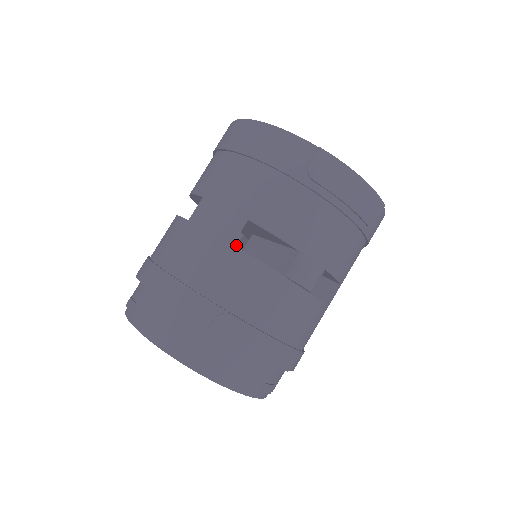
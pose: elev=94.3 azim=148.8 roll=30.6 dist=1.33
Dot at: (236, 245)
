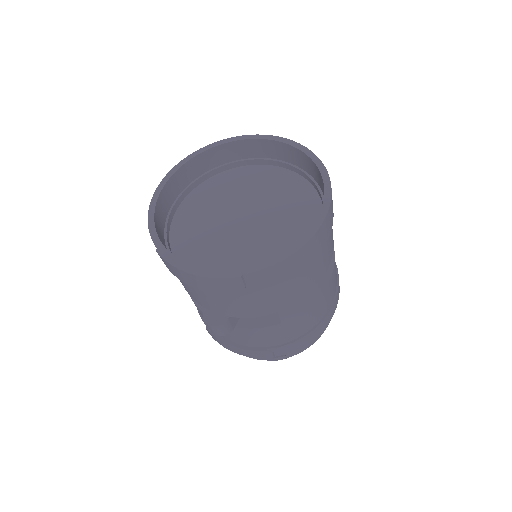
Dot at: occluded
